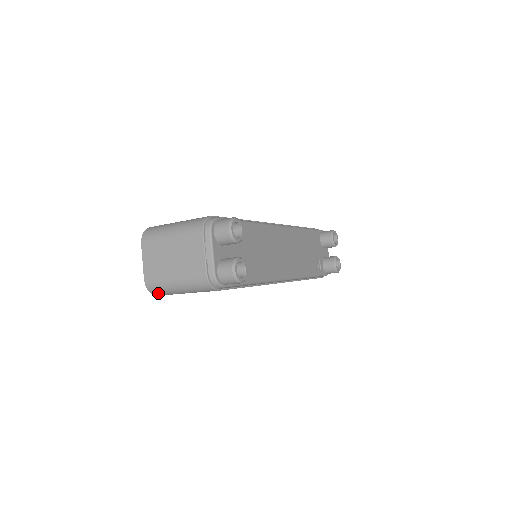
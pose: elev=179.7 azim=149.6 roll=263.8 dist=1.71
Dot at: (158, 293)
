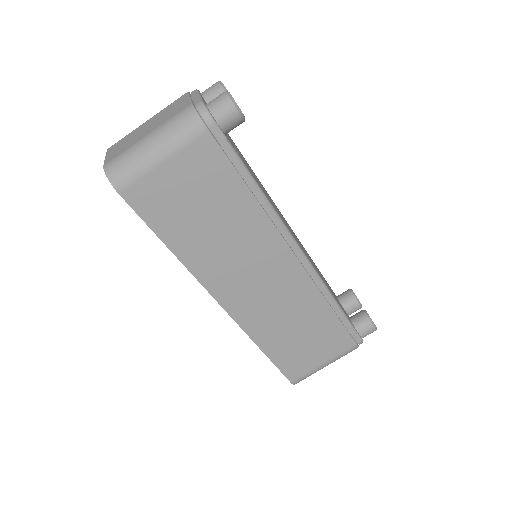
Dot at: (120, 176)
